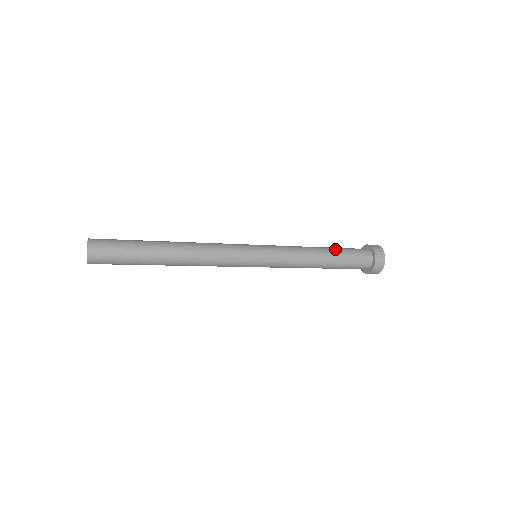
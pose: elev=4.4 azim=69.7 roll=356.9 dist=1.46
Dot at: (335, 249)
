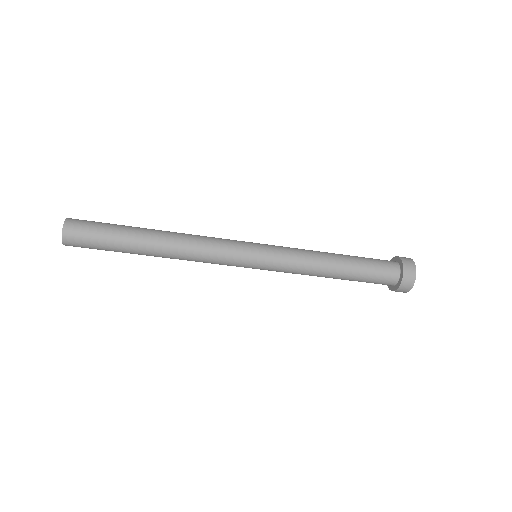
Dot at: occluded
